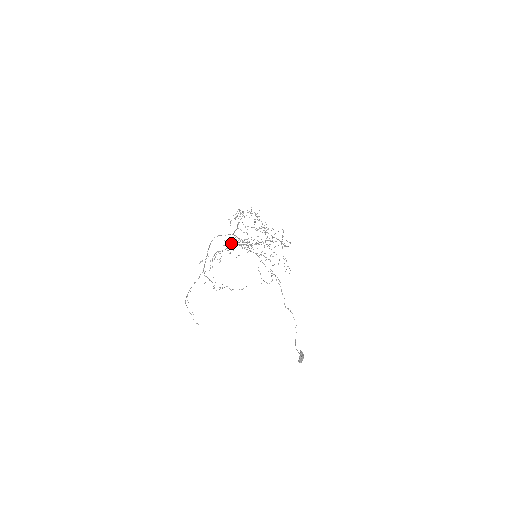
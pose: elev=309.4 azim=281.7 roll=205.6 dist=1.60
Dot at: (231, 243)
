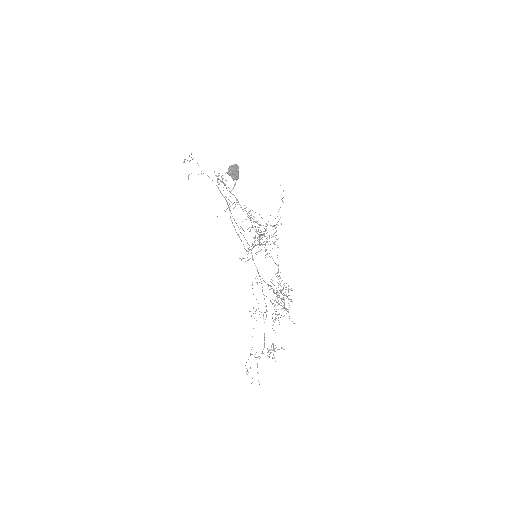
Dot at: occluded
